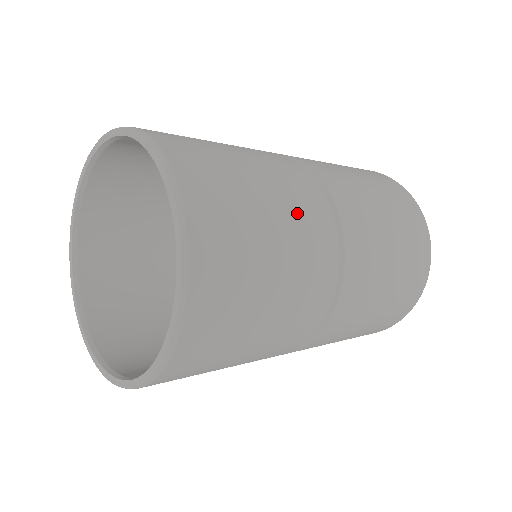
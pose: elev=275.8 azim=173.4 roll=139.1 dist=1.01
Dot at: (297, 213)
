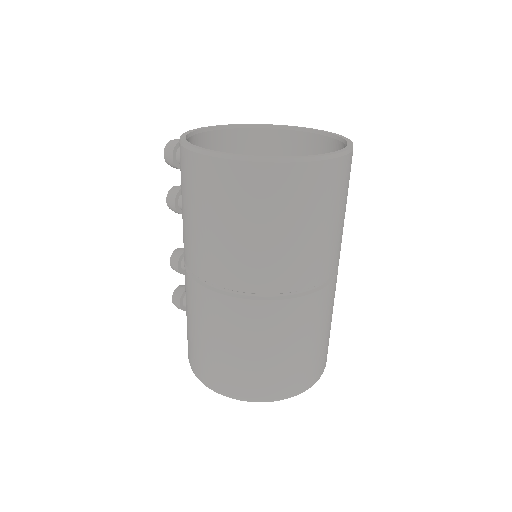
Dot at: (340, 239)
